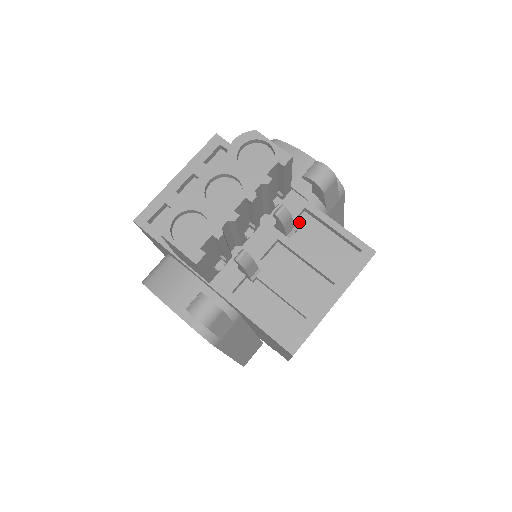
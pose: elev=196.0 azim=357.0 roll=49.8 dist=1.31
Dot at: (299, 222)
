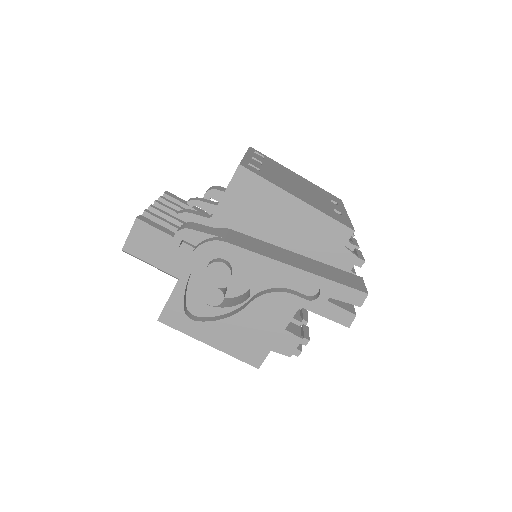
Dot at: occluded
